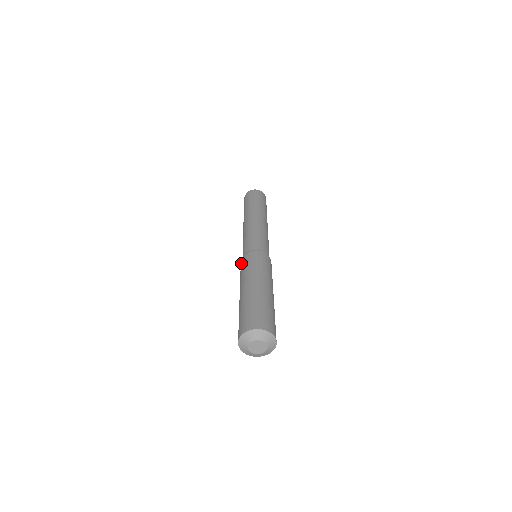
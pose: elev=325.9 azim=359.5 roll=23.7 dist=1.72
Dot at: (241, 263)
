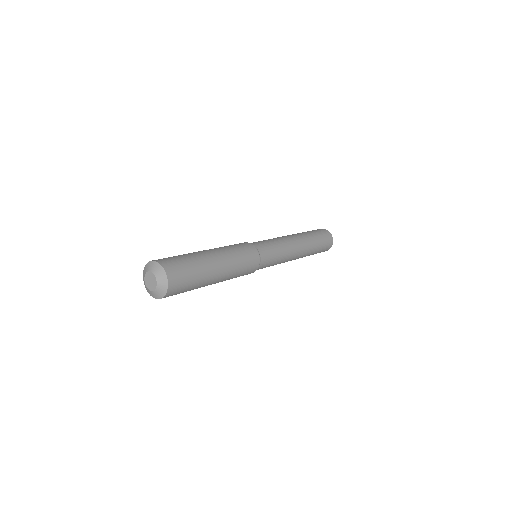
Dot at: occluded
